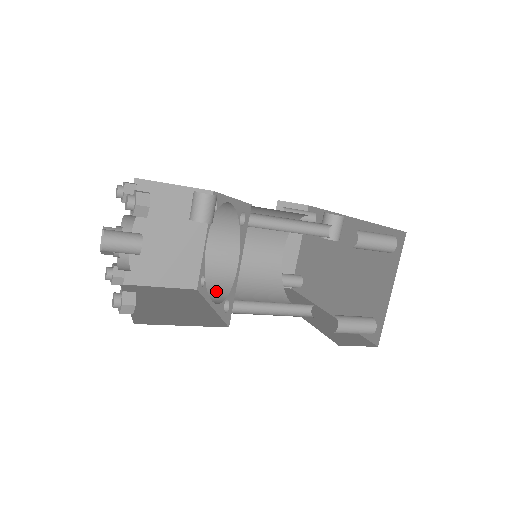
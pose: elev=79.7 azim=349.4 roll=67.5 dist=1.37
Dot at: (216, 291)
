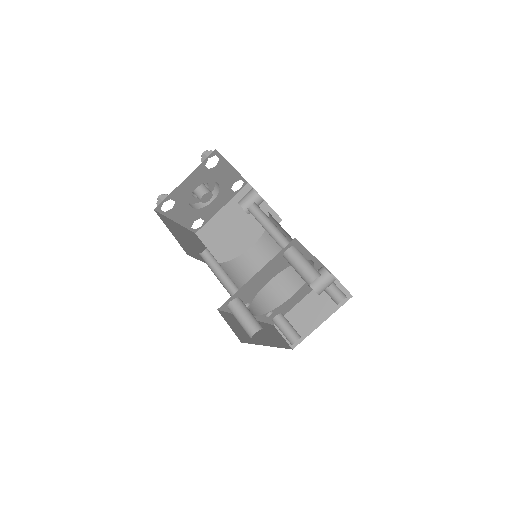
Dot at: (225, 268)
